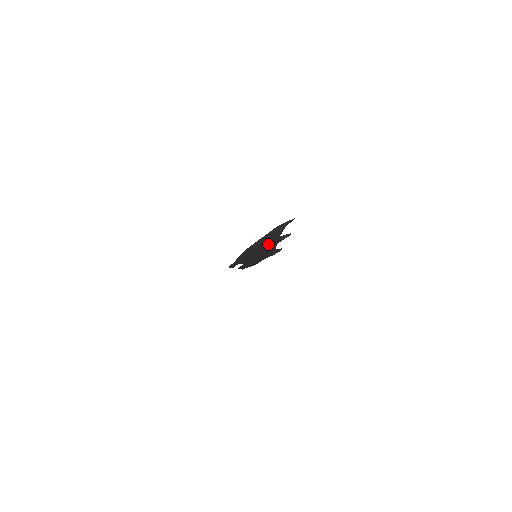
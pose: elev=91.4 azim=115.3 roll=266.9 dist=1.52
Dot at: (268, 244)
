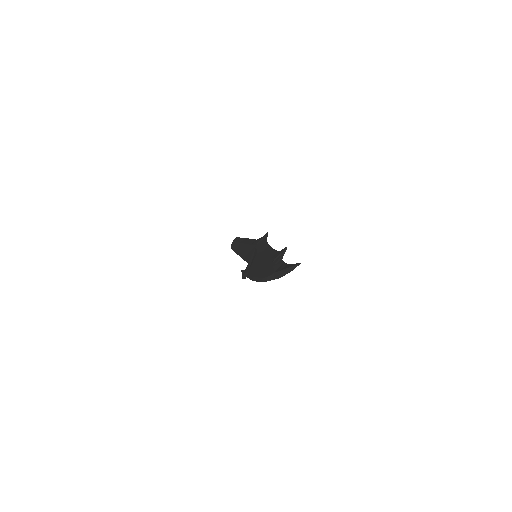
Dot at: occluded
